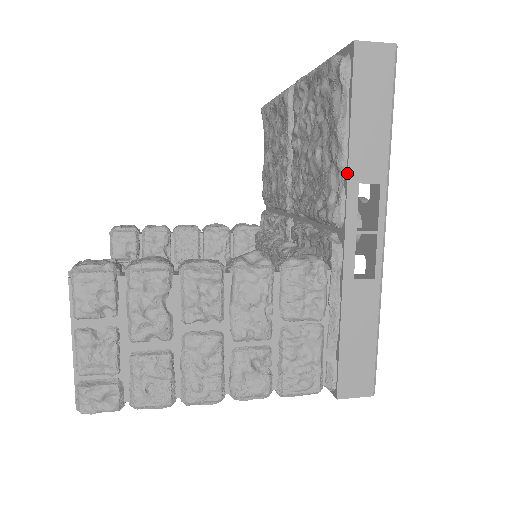
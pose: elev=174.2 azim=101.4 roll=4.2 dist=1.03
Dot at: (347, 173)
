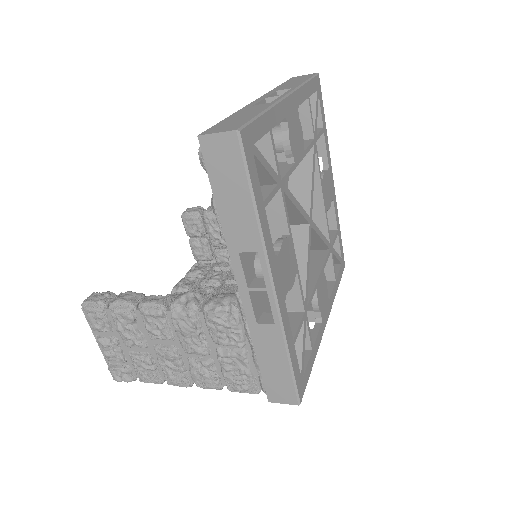
Dot at: occluded
